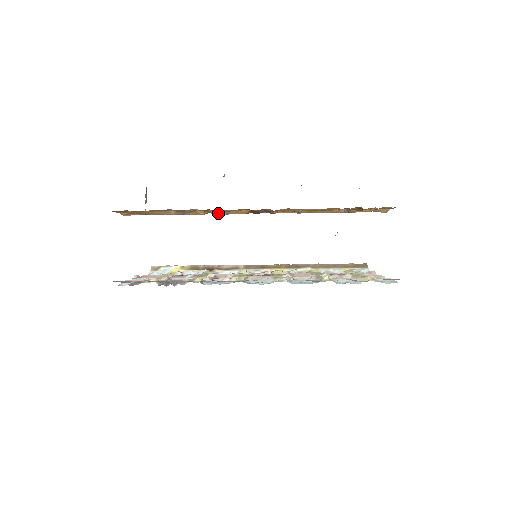
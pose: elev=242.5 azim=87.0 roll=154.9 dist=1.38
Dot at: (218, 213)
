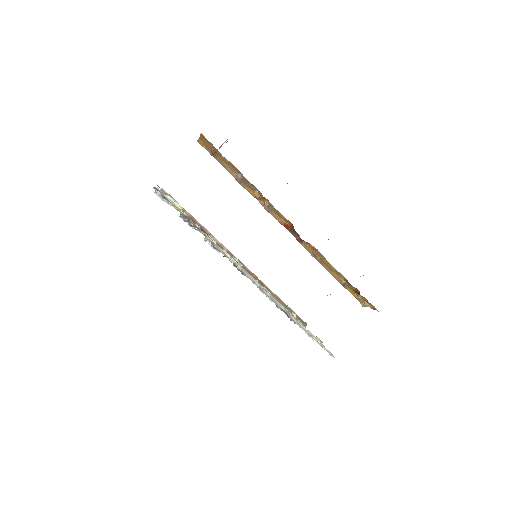
Dot at: (264, 205)
